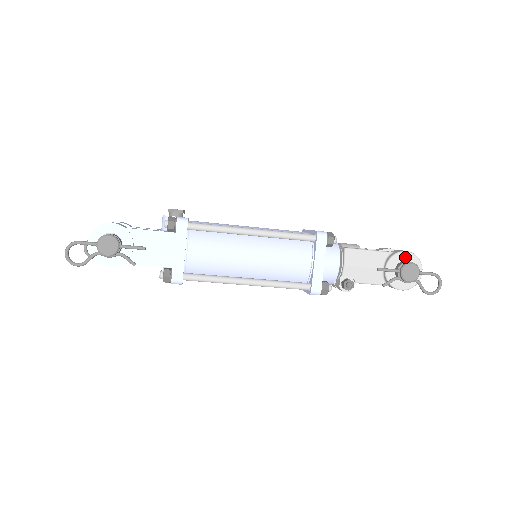
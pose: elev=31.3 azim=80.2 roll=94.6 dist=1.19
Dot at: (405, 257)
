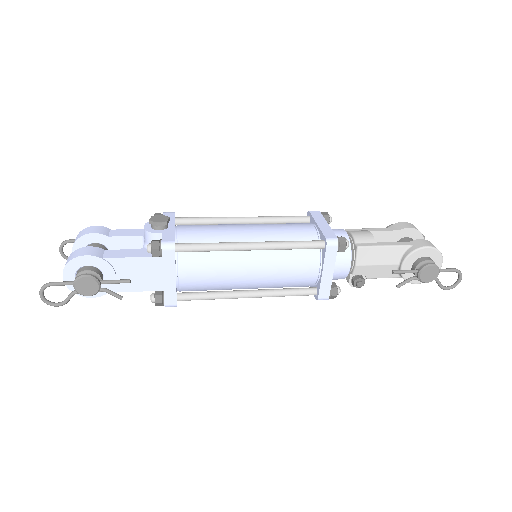
Dot at: (425, 253)
